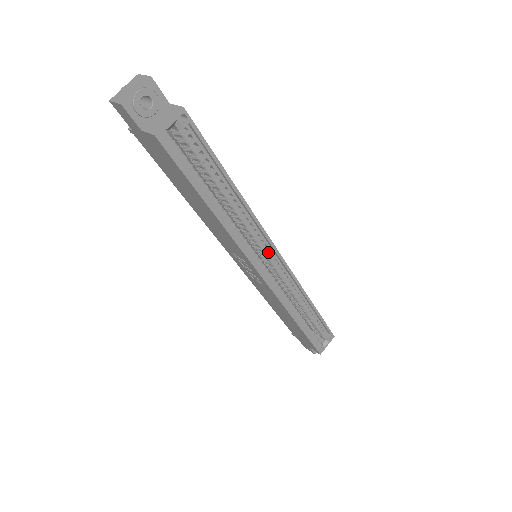
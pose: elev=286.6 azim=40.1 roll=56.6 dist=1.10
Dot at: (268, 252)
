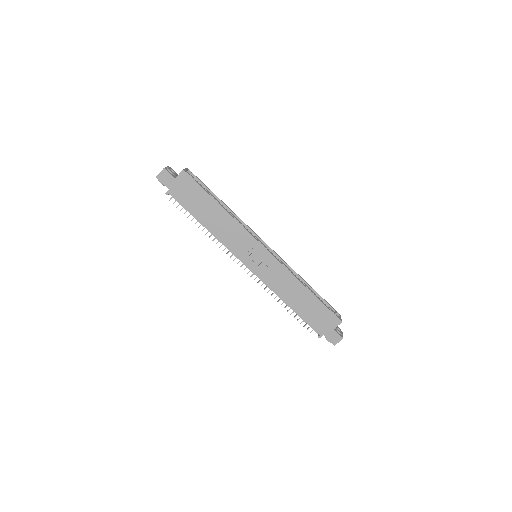
Dot at: occluded
